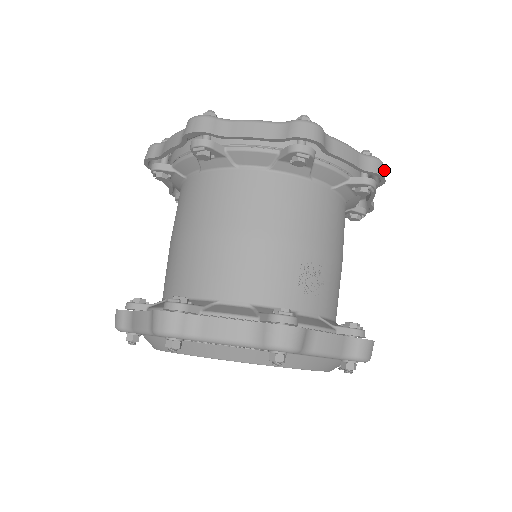
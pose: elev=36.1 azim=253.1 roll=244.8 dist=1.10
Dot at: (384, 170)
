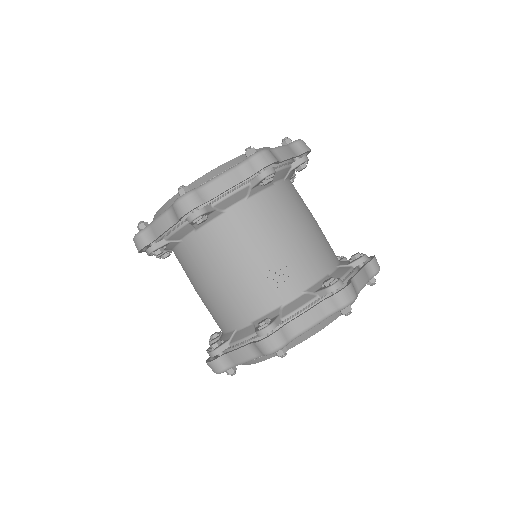
Dot at: (266, 156)
